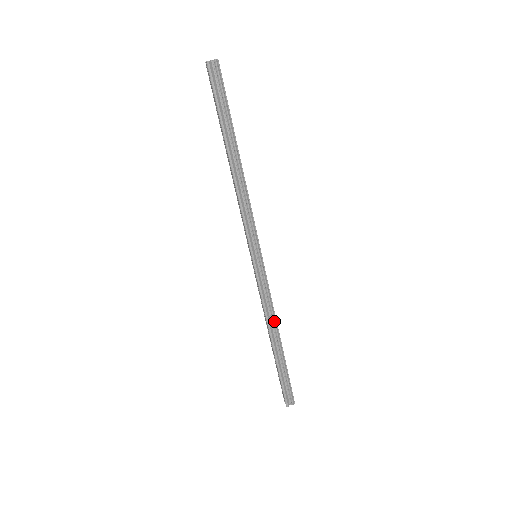
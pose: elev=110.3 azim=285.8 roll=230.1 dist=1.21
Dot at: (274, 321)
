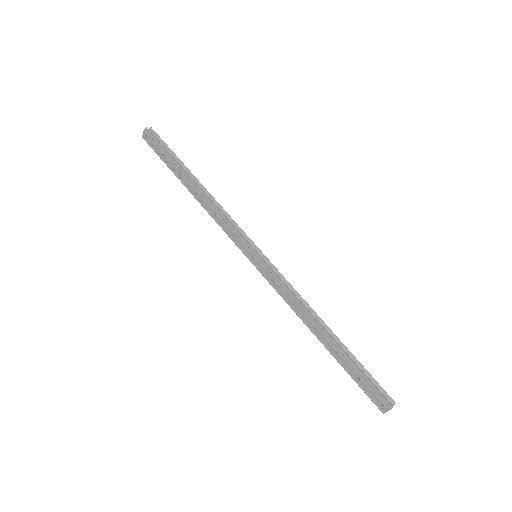
Dot at: (311, 308)
